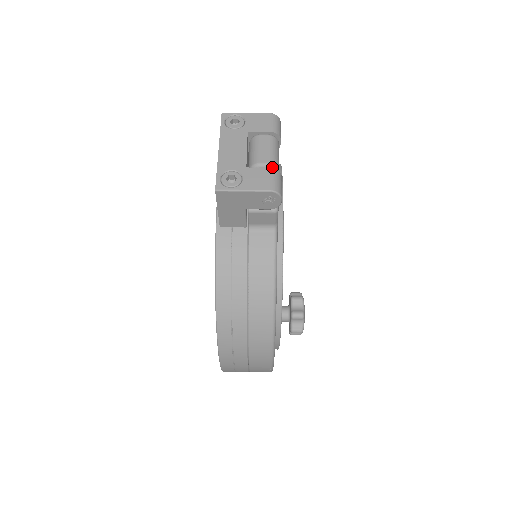
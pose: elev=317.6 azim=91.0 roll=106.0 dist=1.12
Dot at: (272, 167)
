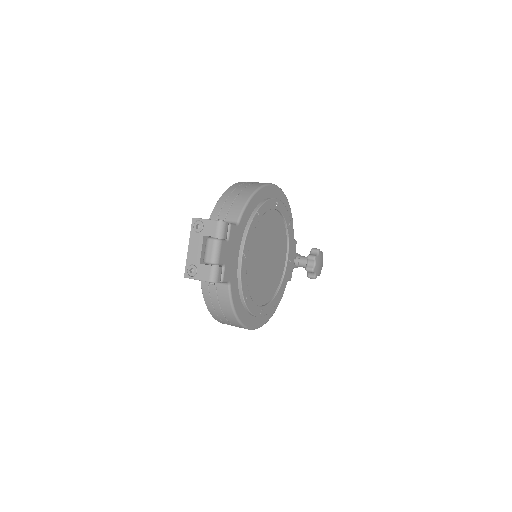
Dot at: (213, 264)
